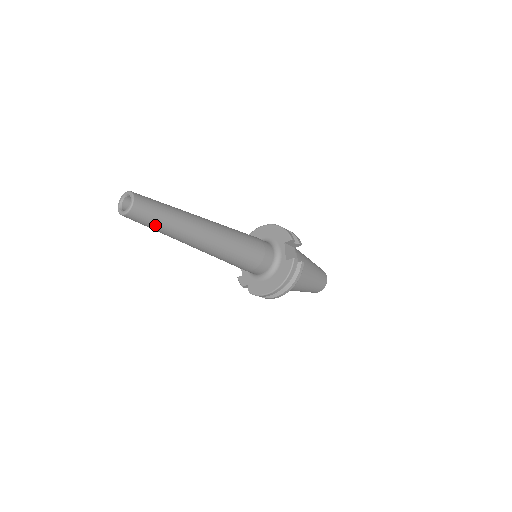
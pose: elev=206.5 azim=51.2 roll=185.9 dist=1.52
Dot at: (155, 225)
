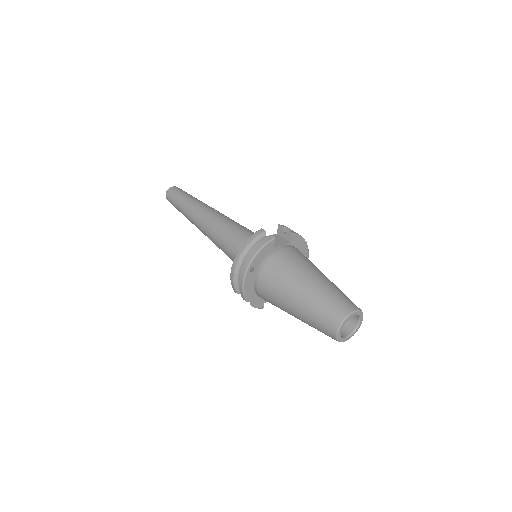
Dot at: (176, 202)
